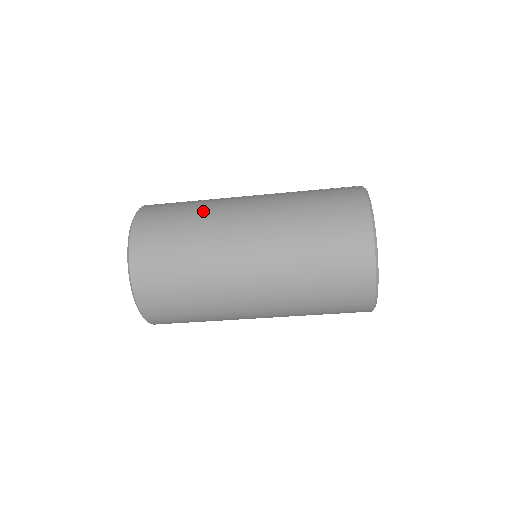
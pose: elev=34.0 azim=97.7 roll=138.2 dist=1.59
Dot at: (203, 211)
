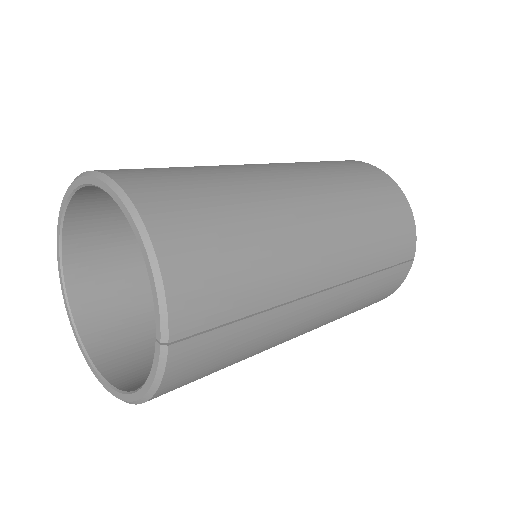
Dot at: (261, 347)
